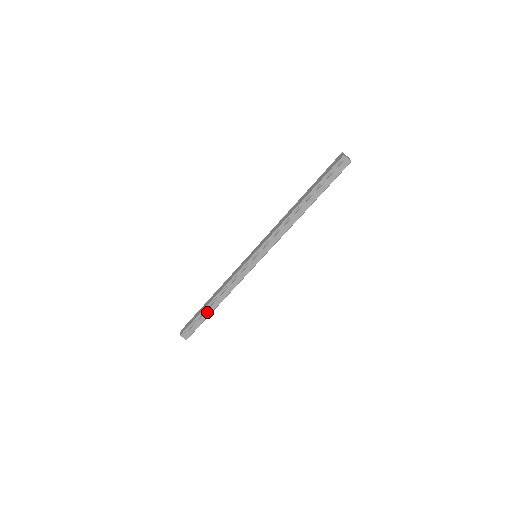
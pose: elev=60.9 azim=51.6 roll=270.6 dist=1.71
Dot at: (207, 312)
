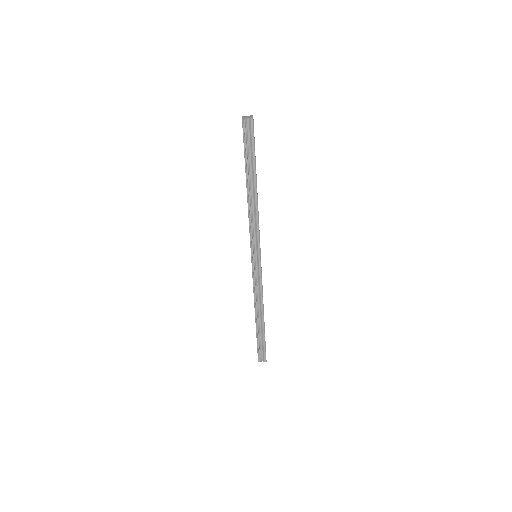
Dot at: (261, 329)
